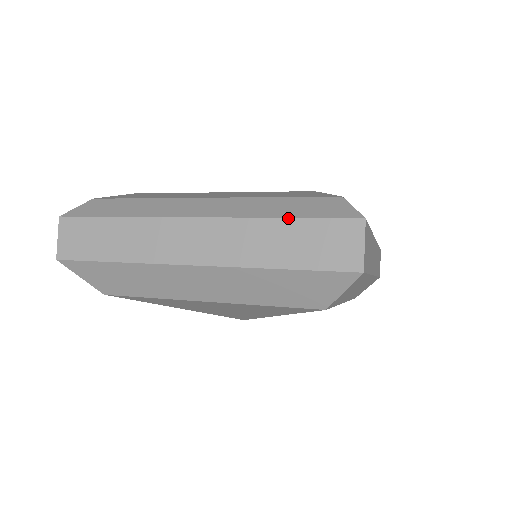
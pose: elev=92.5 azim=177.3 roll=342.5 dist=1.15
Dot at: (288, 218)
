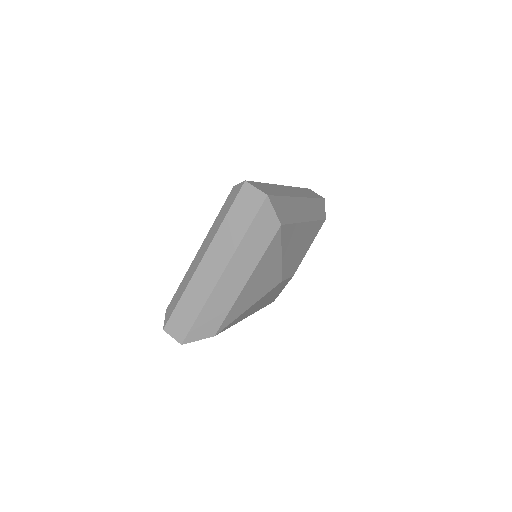
Dot at: (226, 215)
